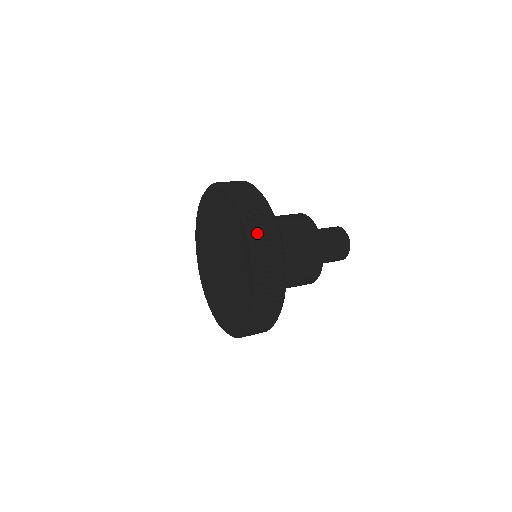
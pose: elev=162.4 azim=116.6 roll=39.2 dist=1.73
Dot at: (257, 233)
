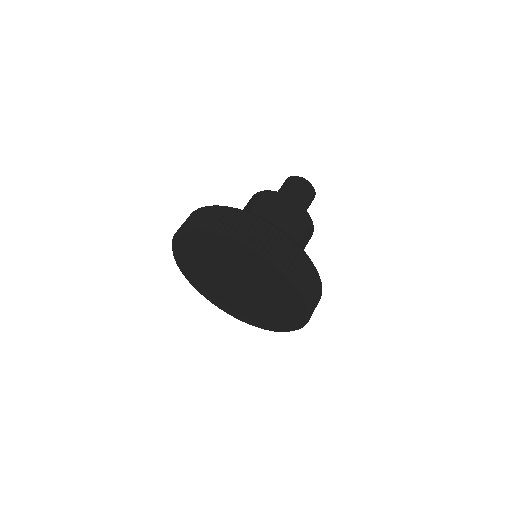
Dot at: (254, 238)
